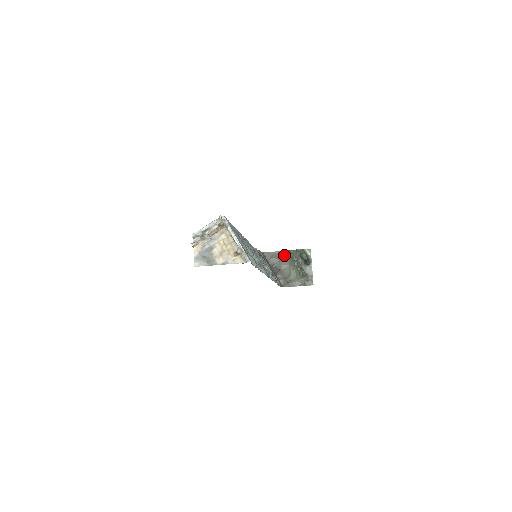
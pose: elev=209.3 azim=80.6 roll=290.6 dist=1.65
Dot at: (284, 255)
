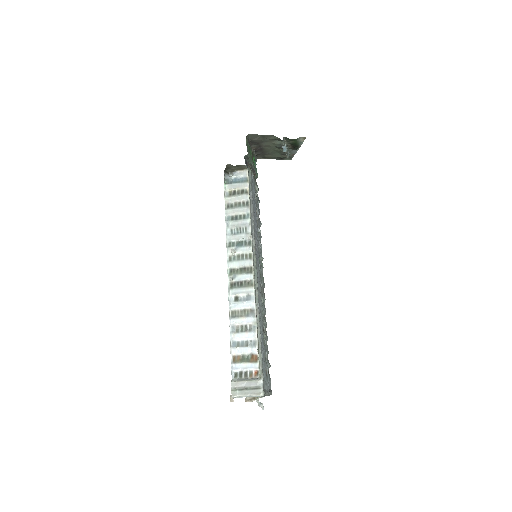
Dot at: (272, 139)
